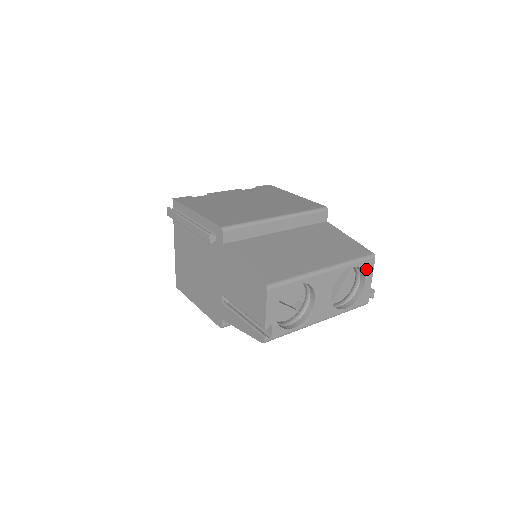
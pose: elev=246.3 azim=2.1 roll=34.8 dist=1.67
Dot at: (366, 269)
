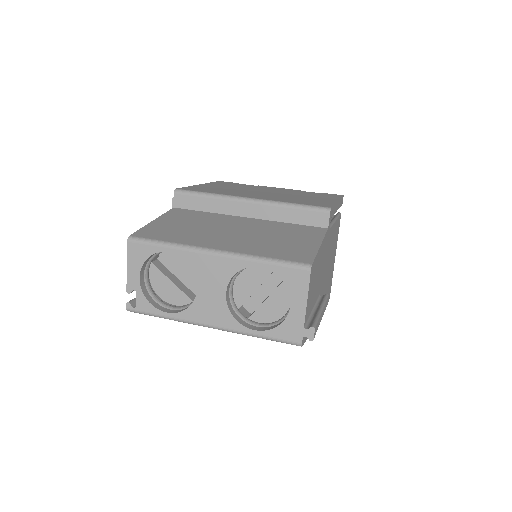
Dot at: (292, 283)
